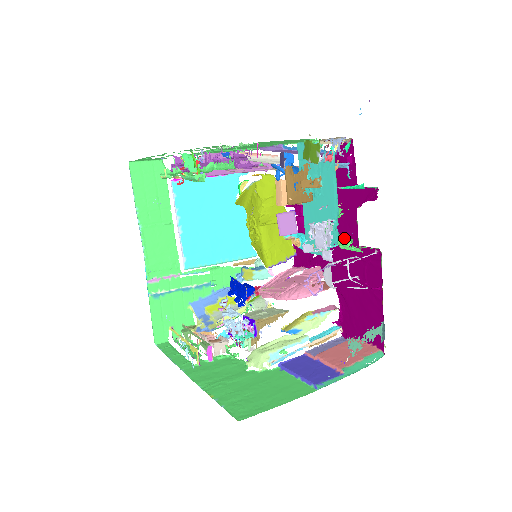
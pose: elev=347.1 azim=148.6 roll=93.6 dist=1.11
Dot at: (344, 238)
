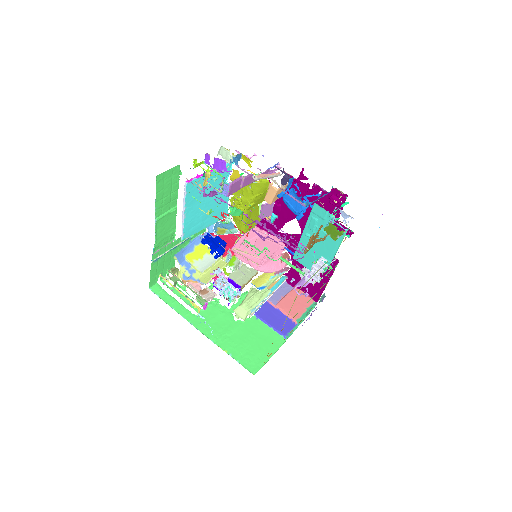
Dot at: occluded
